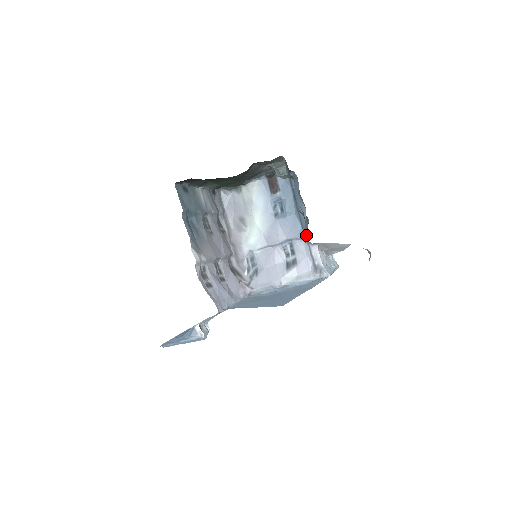
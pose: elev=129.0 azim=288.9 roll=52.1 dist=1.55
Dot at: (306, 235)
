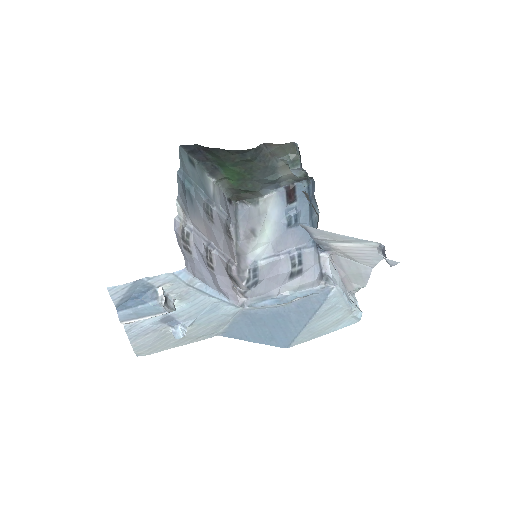
Dot at: occluded
